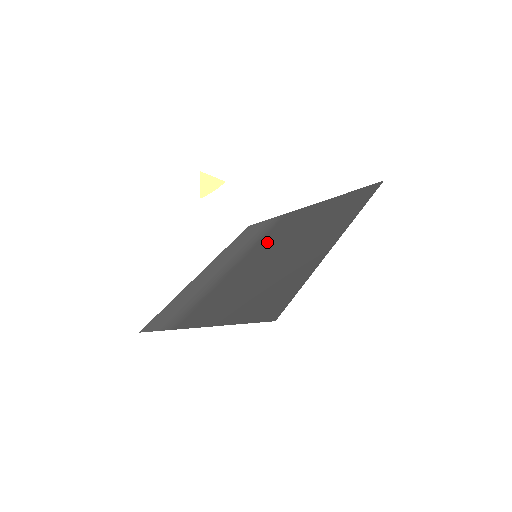
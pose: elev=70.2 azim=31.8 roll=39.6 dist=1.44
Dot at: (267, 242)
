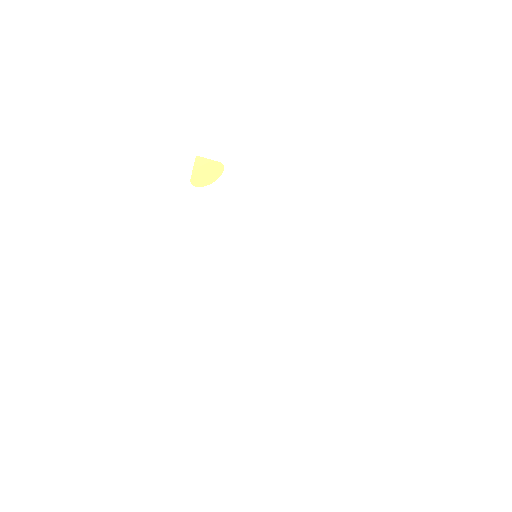
Dot at: occluded
